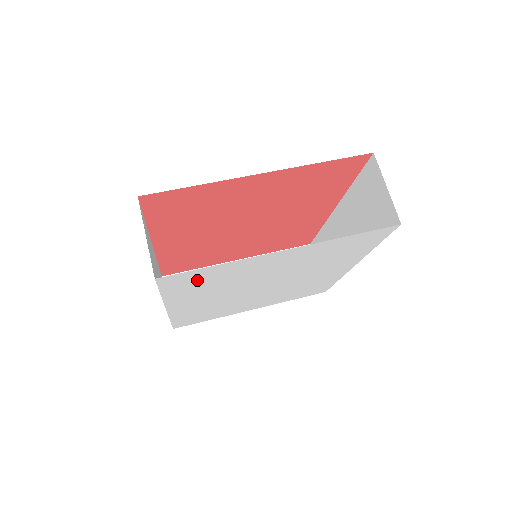
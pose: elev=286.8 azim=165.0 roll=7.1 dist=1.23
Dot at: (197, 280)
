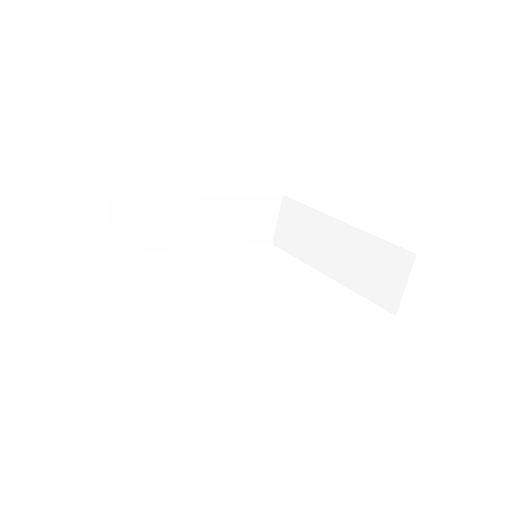
Dot at: occluded
